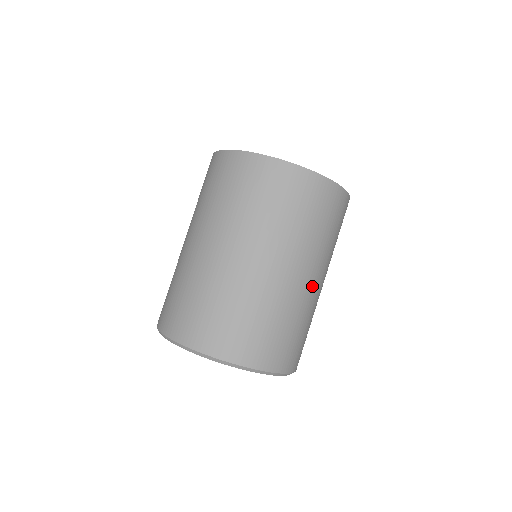
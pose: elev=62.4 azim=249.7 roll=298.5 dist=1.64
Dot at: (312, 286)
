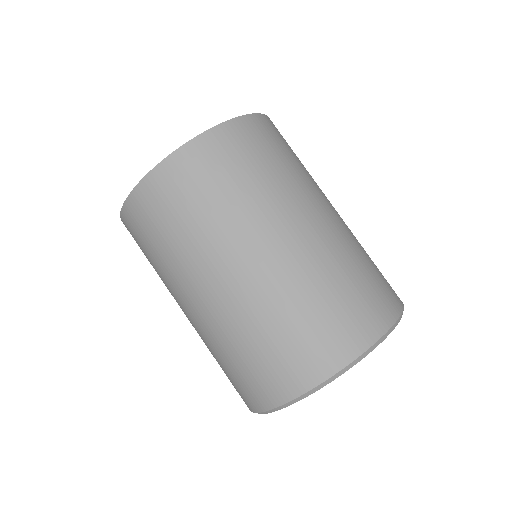
Dot at: (328, 221)
